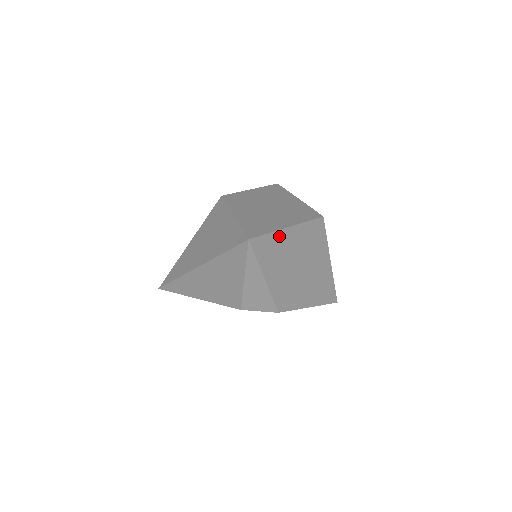
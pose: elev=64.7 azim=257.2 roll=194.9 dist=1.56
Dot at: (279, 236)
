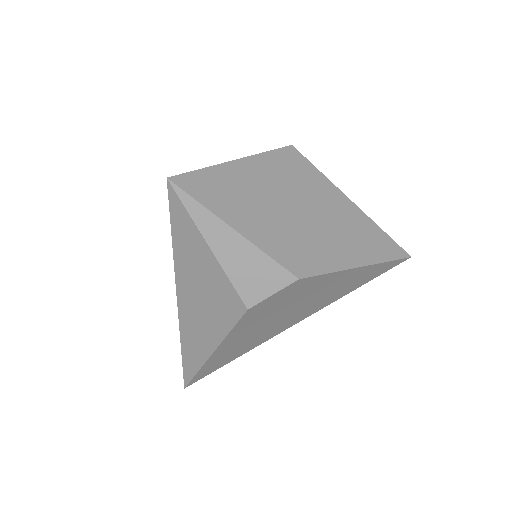
Dot at: (225, 172)
